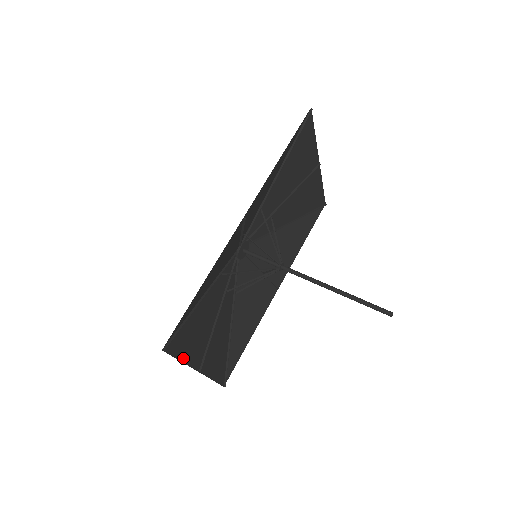
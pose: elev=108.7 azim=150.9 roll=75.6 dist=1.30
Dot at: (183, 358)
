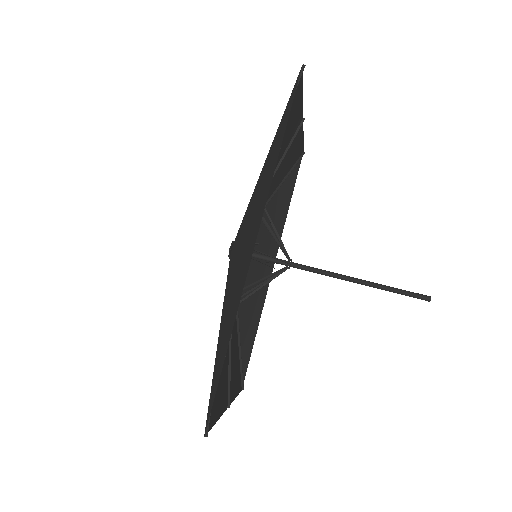
Dot at: (217, 416)
